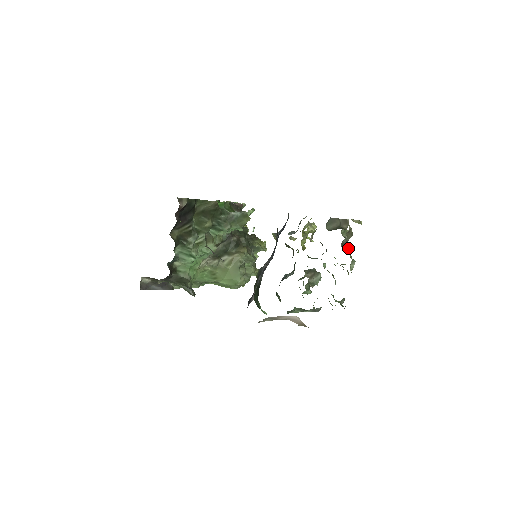
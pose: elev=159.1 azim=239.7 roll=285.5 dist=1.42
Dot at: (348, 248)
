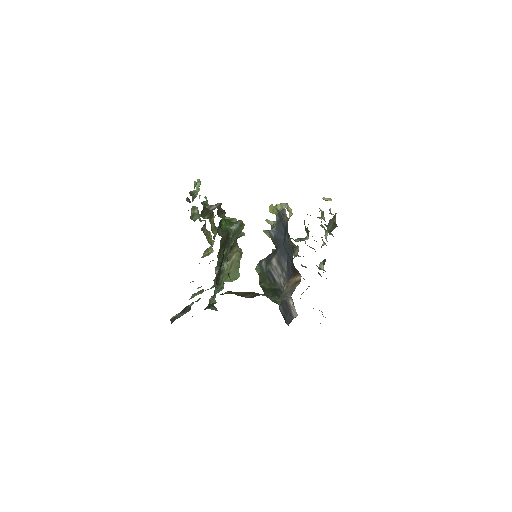
Dot at: occluded
